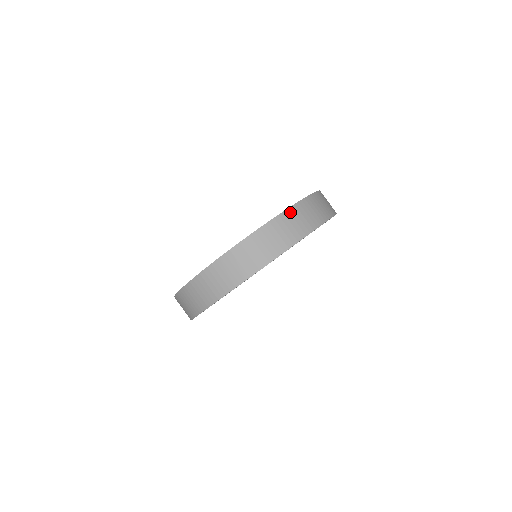
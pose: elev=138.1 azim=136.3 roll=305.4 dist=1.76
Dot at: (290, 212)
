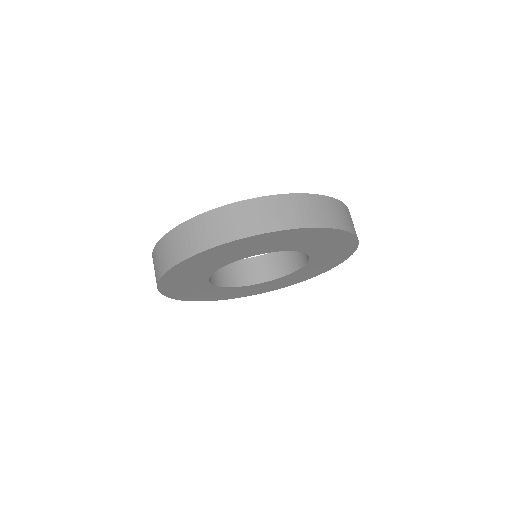
Dot at: (285, 198)
